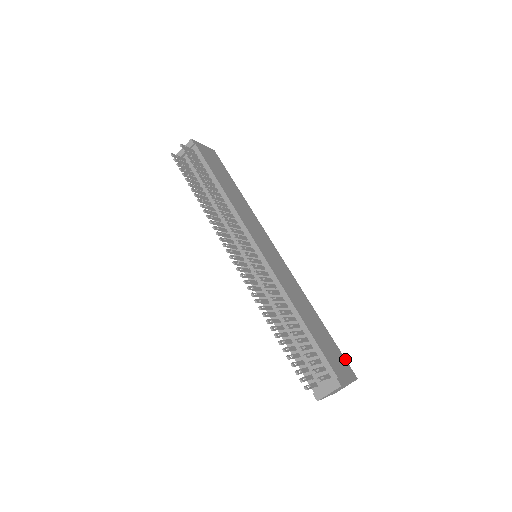
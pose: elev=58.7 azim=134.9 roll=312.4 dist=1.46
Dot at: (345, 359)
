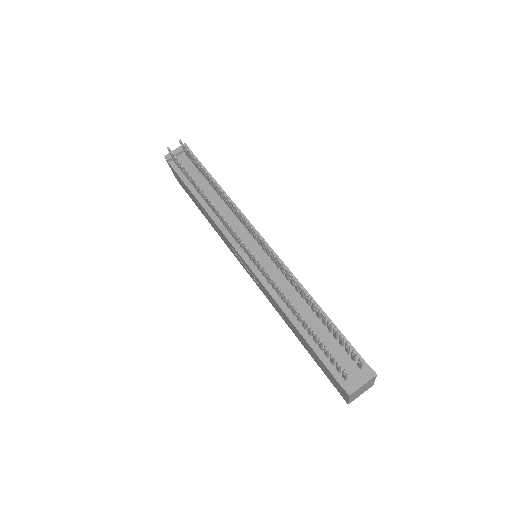
Dot at: occluded
